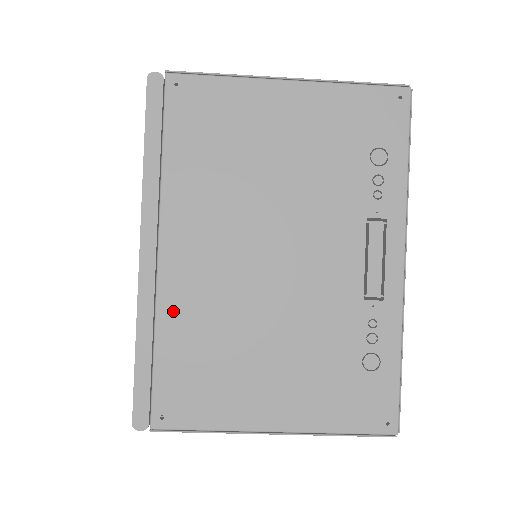
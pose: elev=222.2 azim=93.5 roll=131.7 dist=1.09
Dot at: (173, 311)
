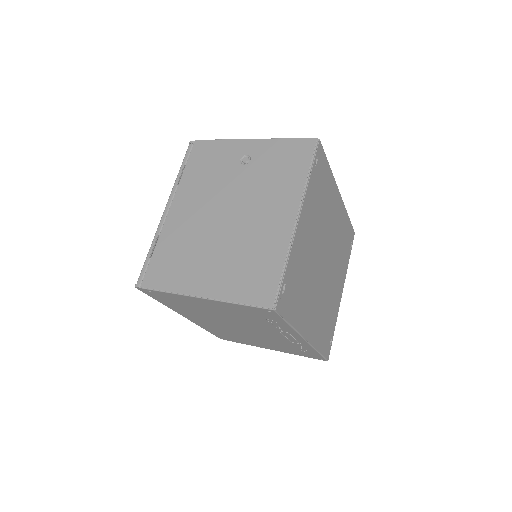
Dot at: (211, 328)
